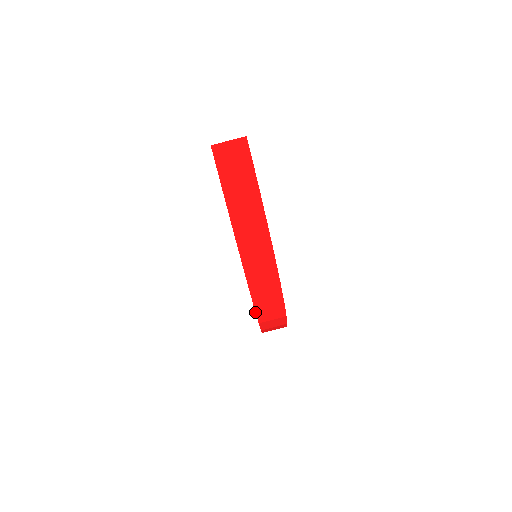
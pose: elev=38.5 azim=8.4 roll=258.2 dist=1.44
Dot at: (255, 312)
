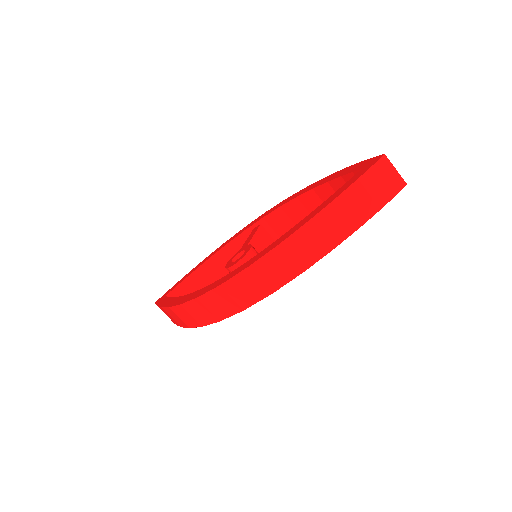
Dot at: (215, 287)
